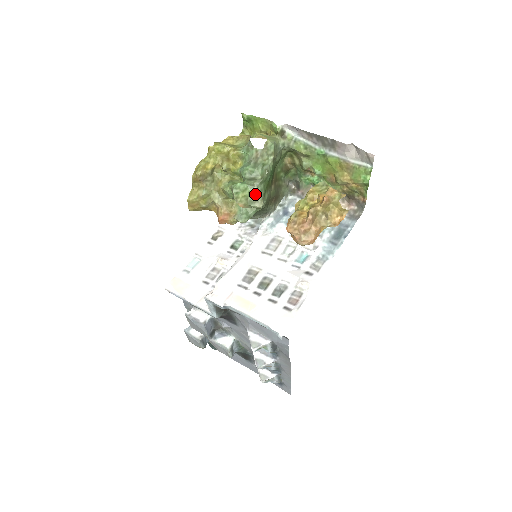
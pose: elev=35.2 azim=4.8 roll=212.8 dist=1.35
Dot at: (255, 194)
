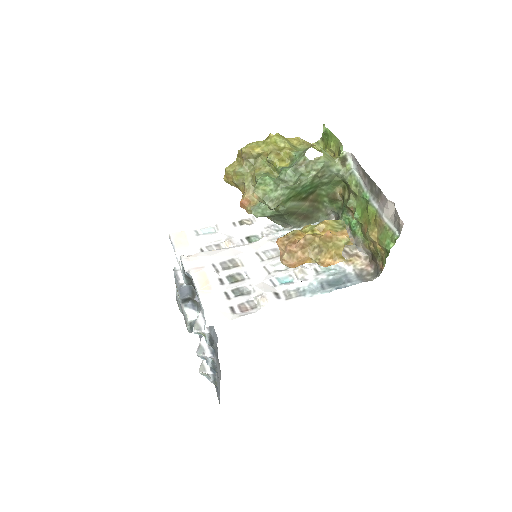
Dot at: (275, 194)
